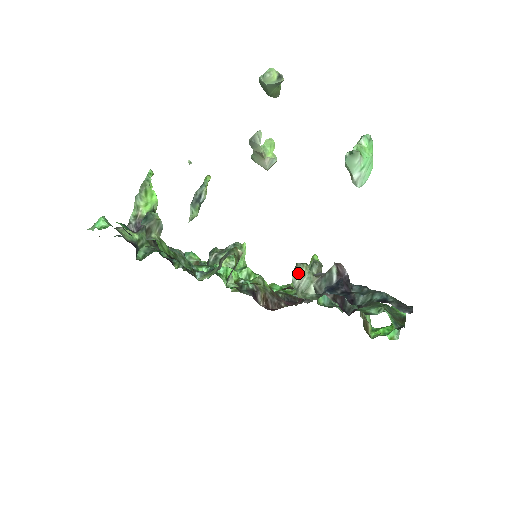
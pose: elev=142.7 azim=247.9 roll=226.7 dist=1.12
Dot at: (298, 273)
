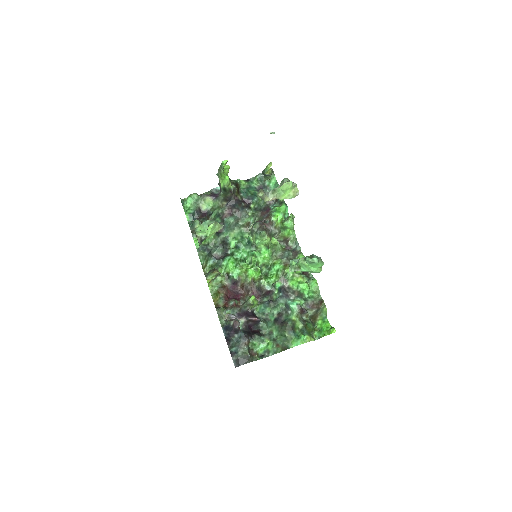
Dot at: (219, 311)
